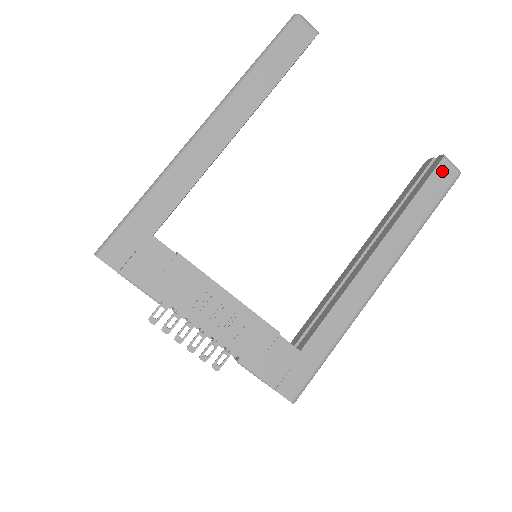
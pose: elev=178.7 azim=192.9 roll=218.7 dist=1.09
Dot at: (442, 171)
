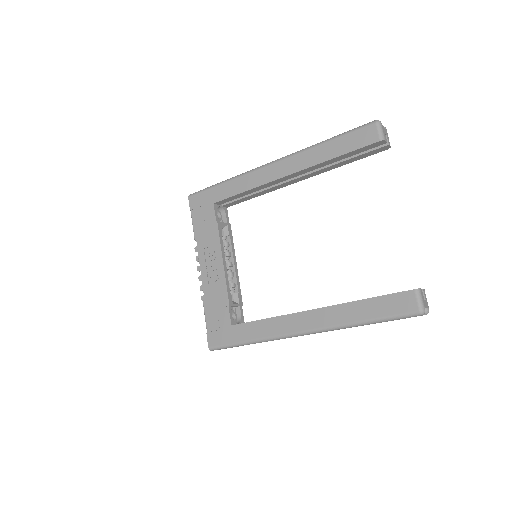
Dot at: (405, 298)
